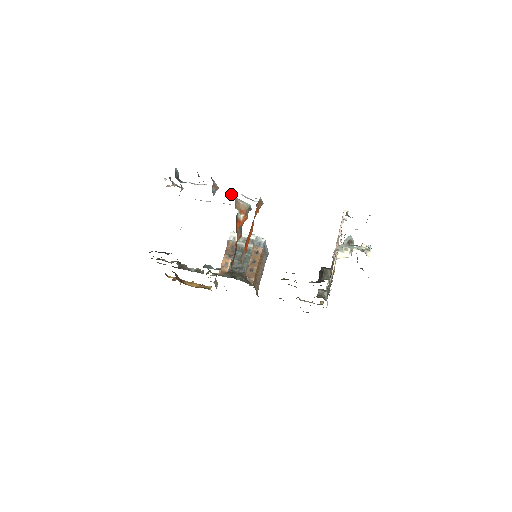
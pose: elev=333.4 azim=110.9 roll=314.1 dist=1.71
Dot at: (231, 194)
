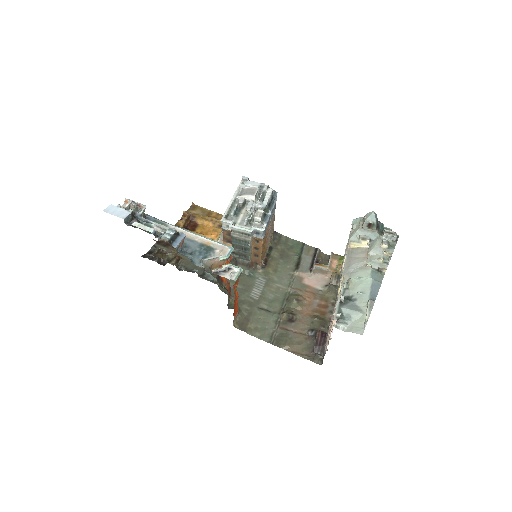
Dot at: (201, 259)
